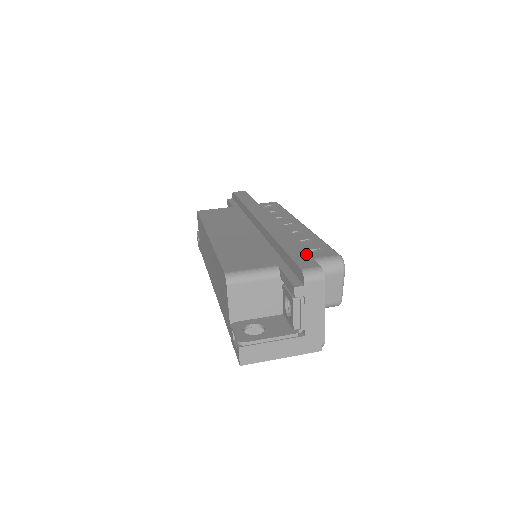
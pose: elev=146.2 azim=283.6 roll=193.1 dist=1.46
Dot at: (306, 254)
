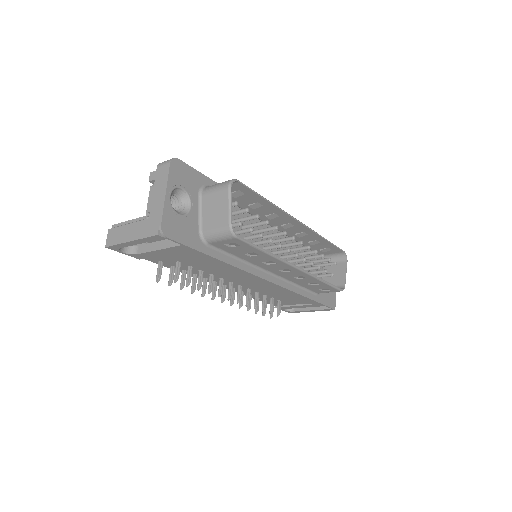
Dot at: (199, 173)
